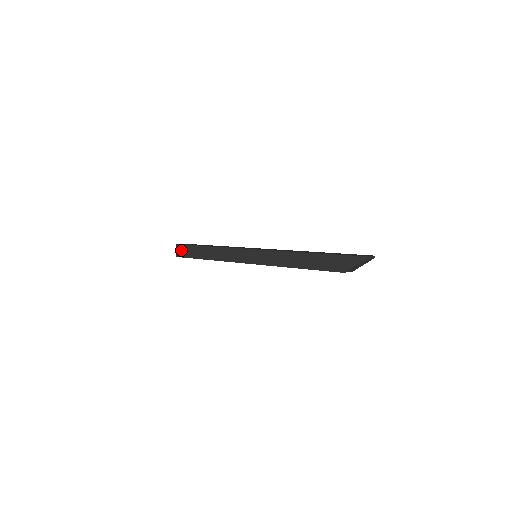
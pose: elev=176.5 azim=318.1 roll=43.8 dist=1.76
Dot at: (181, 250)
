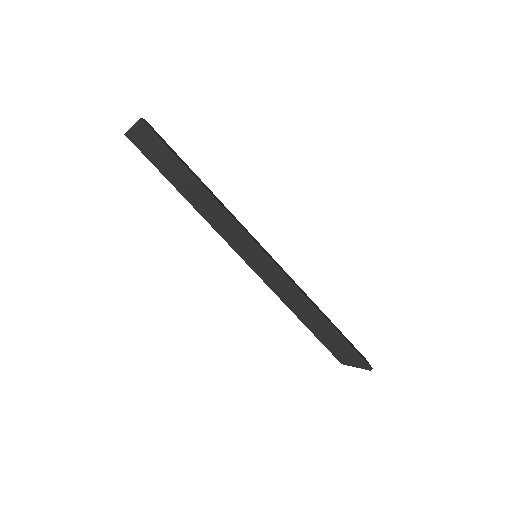
Dot at: (144, 136)
